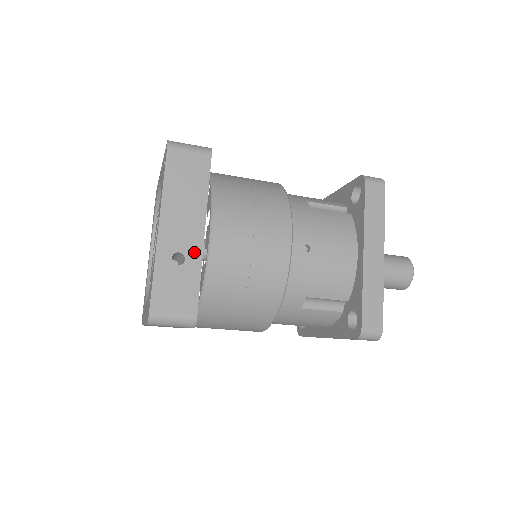
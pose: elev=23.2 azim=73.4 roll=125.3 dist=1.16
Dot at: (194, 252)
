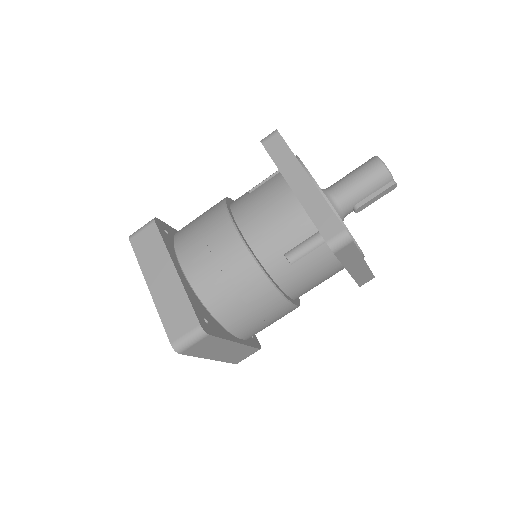
Dot at: occluded
